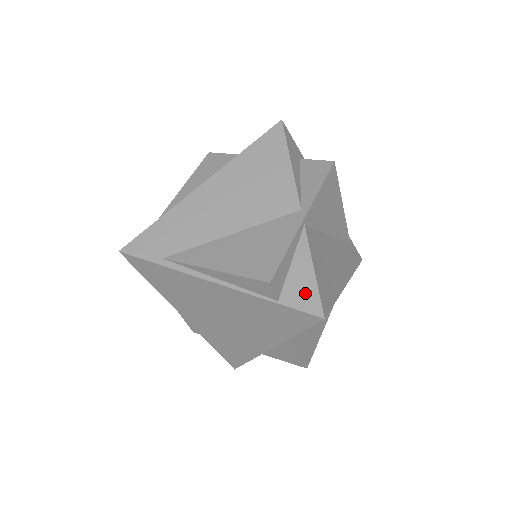
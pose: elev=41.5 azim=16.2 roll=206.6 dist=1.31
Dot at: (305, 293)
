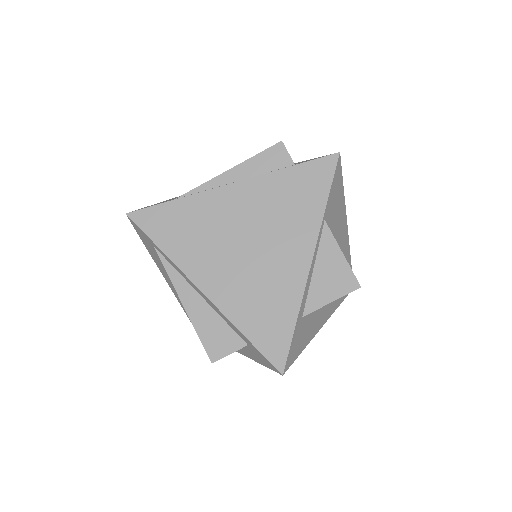
Dot at: occluded
